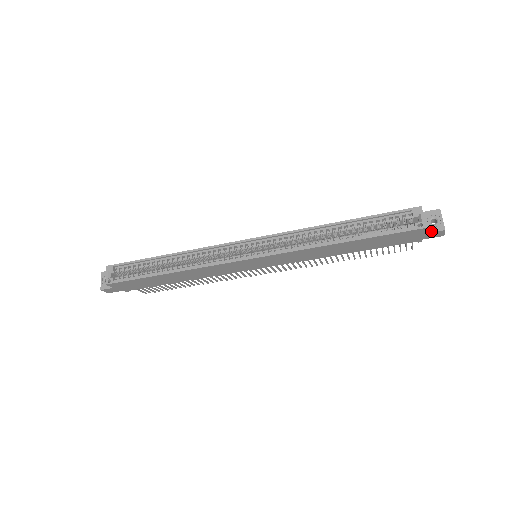
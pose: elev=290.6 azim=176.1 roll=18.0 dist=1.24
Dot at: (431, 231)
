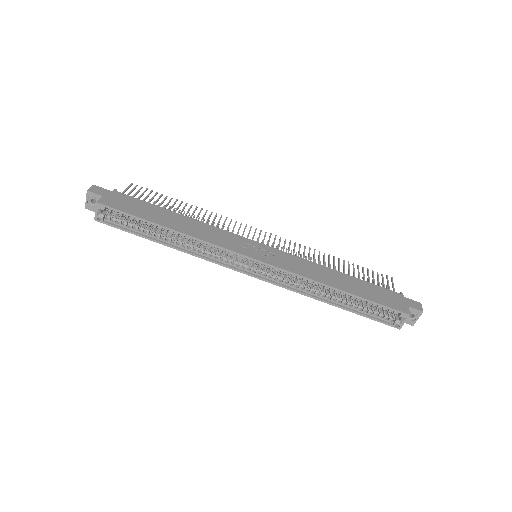
Dot at: occluded
